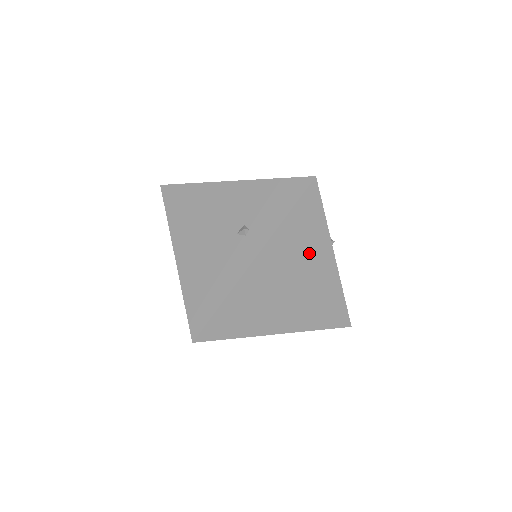
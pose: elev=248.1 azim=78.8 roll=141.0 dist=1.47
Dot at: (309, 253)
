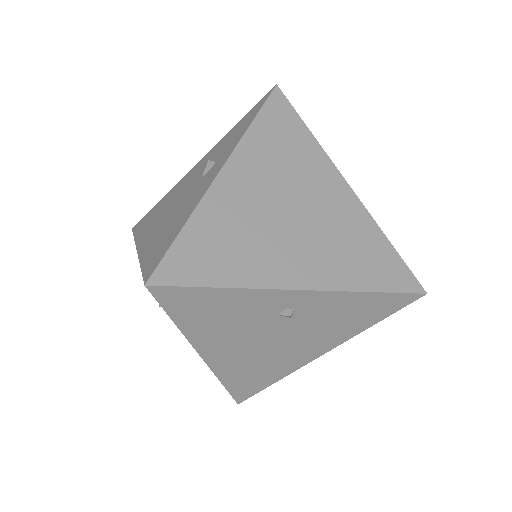
Dot at: (303, 170)
